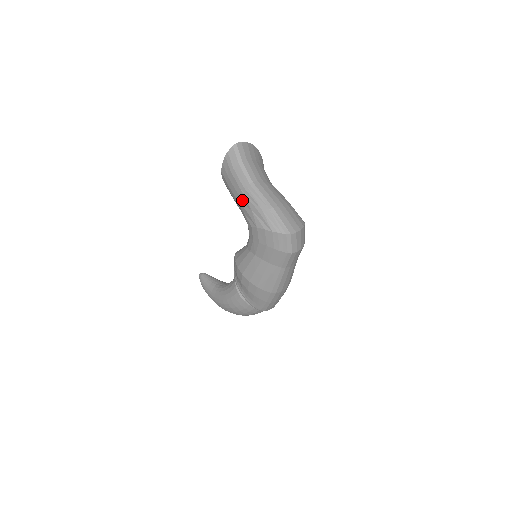
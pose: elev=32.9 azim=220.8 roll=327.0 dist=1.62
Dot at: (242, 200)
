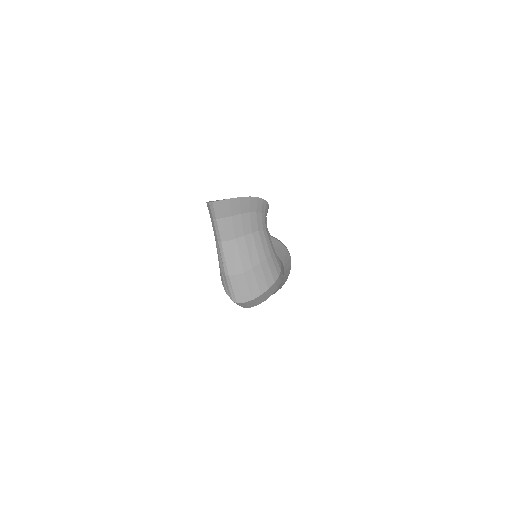
Dot at: occluded
